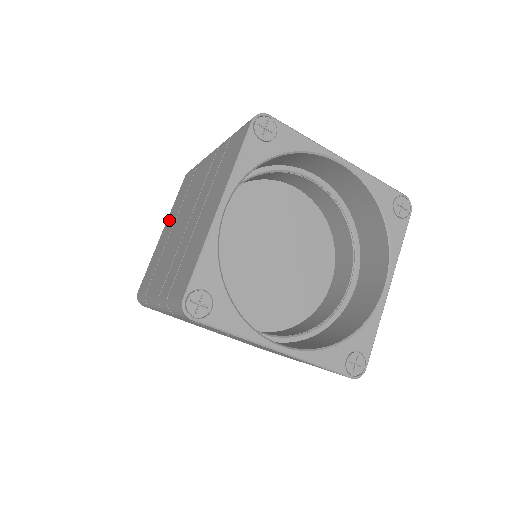
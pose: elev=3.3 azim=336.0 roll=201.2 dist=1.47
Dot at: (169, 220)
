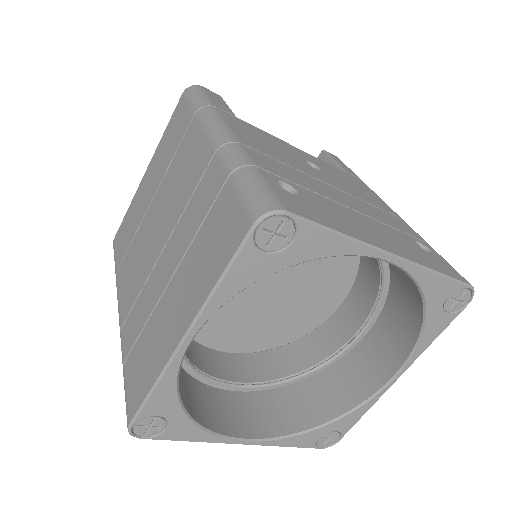
Dot at: (153, 167)
